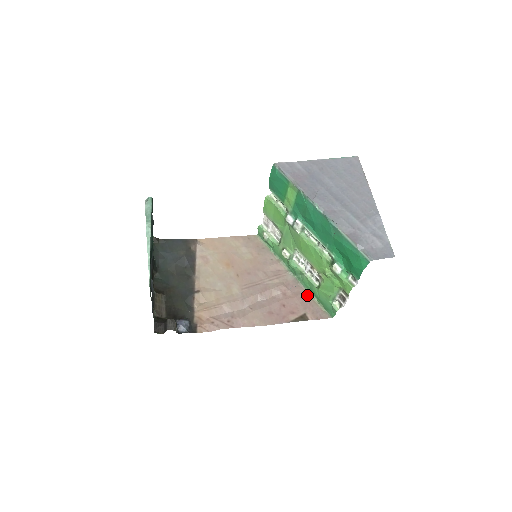
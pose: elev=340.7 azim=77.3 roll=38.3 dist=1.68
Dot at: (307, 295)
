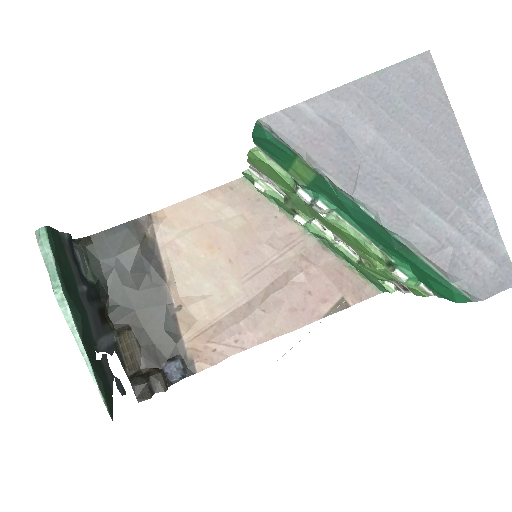
Dot at: (340, 265)
